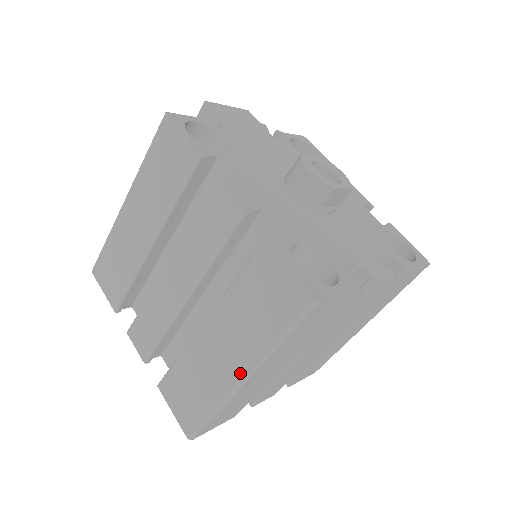
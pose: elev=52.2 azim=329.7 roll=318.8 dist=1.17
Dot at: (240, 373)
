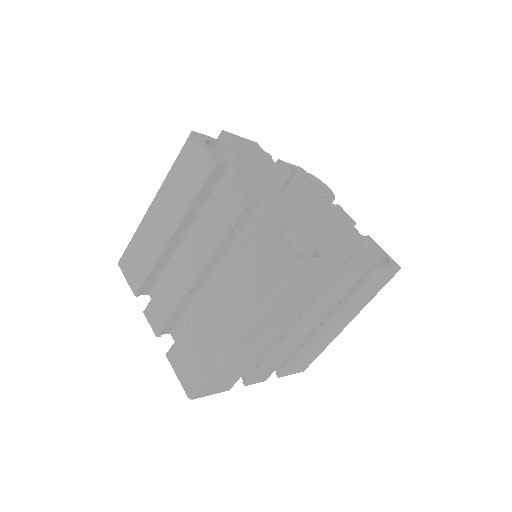
Dot at: (236, 331)
